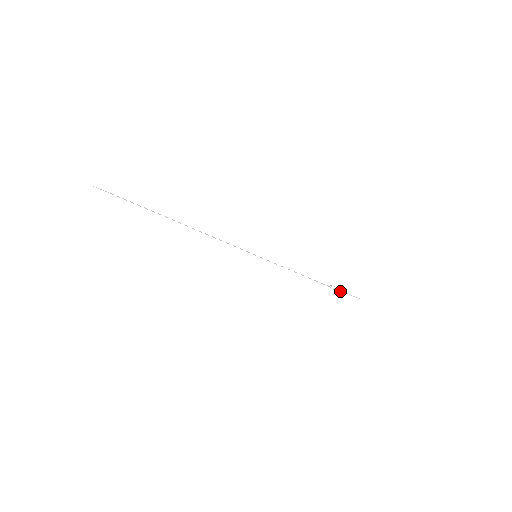
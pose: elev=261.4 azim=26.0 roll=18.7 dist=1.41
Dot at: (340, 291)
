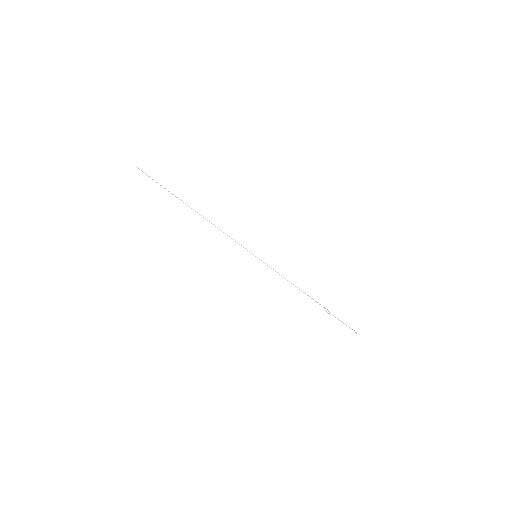
Dot at: (336, 314)
